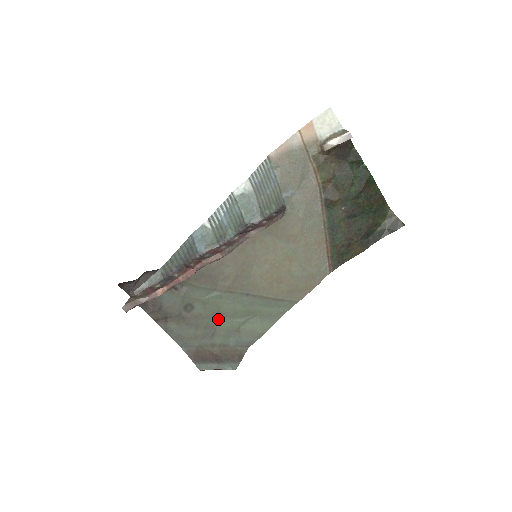
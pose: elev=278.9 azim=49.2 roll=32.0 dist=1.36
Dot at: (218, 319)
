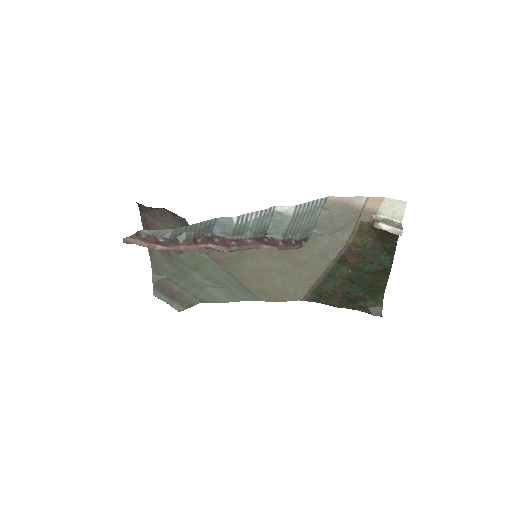
Dot at: (194, 271)
